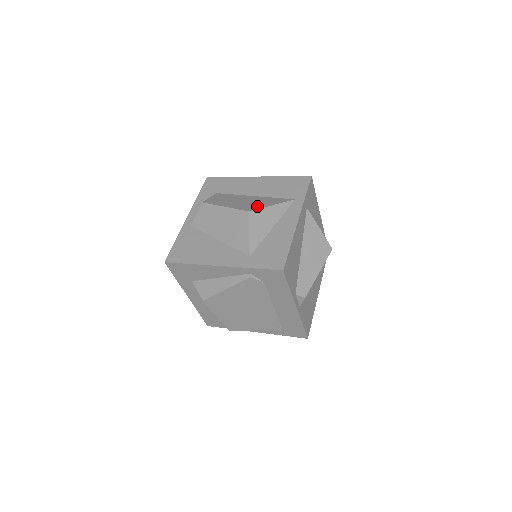
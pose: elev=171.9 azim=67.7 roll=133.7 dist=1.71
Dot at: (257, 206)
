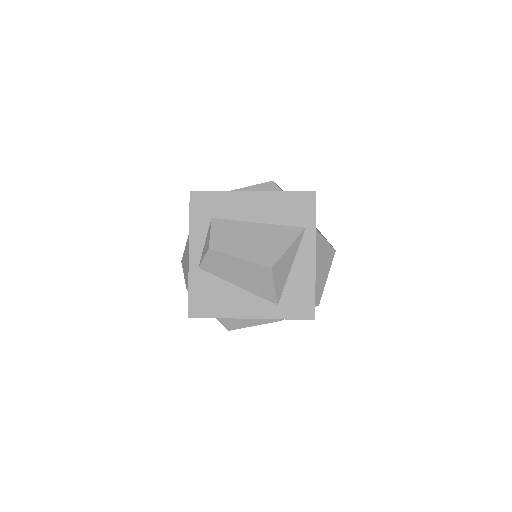
Dot at: (274, 253)
